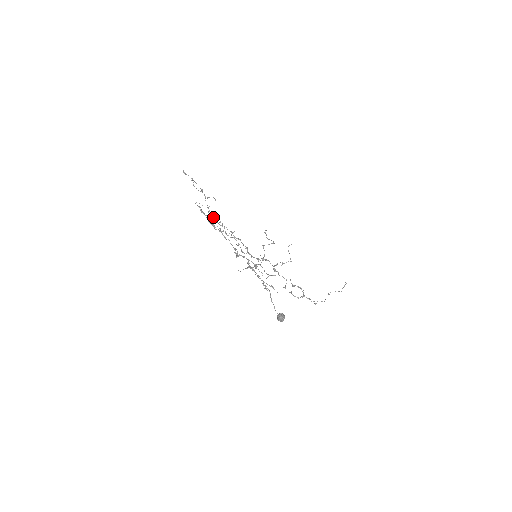
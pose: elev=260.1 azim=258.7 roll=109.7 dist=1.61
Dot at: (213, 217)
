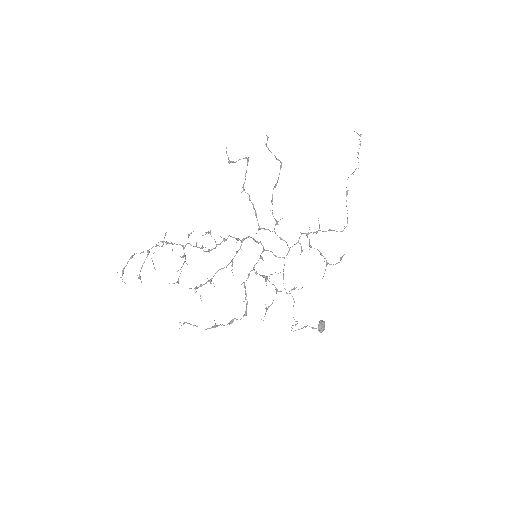
Dot at: (185, 257)
